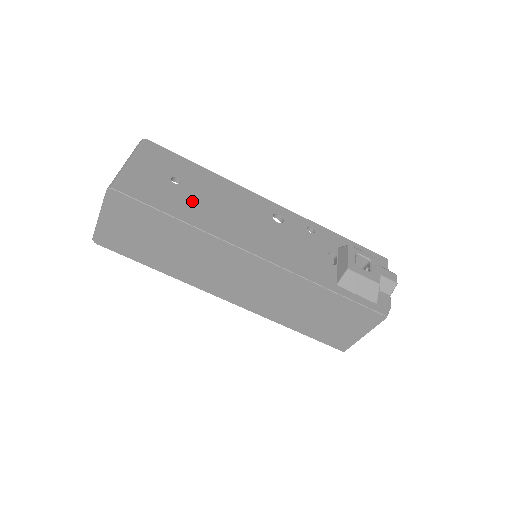
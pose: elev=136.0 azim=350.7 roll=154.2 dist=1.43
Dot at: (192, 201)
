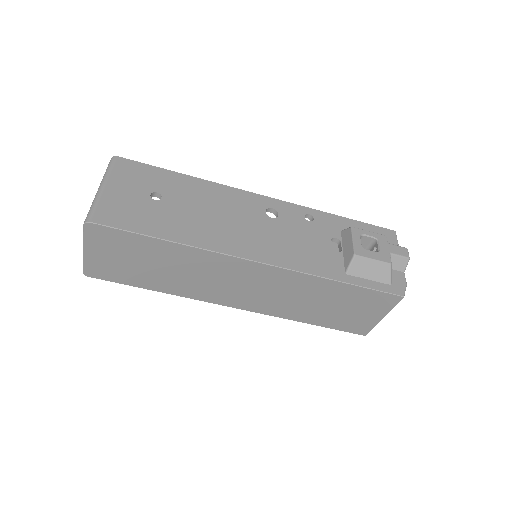
Dot at: (177, 216)
